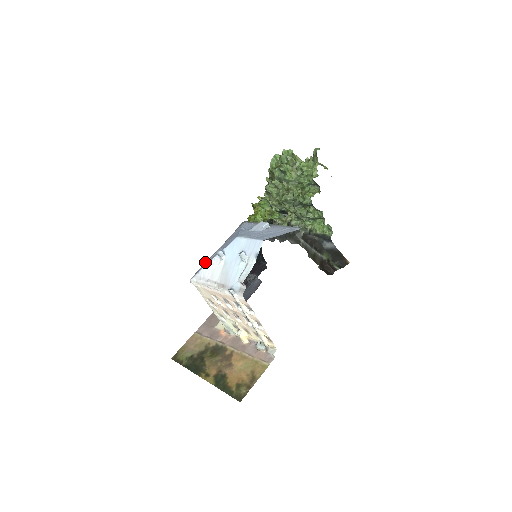
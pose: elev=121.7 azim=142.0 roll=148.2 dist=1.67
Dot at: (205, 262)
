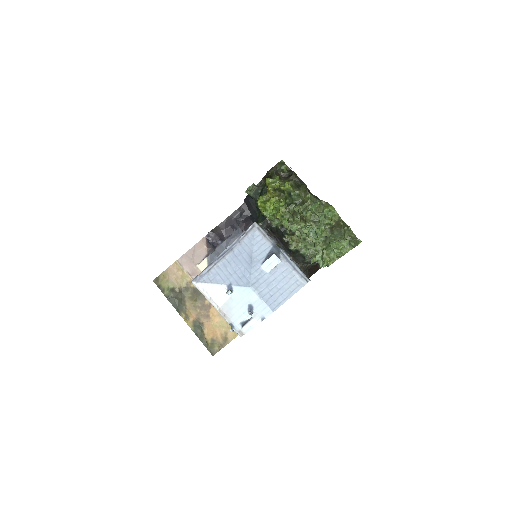
Dot at: (208, 266)
